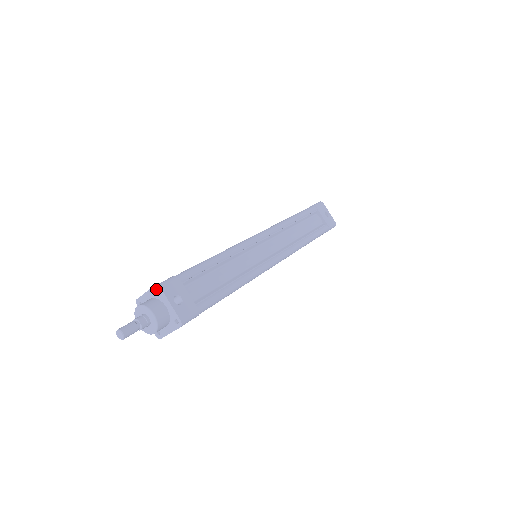
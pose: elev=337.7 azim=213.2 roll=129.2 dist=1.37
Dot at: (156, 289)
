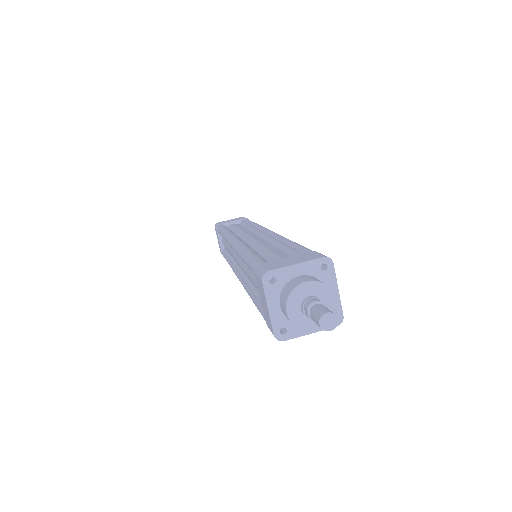
Dot at: (323, 263)
